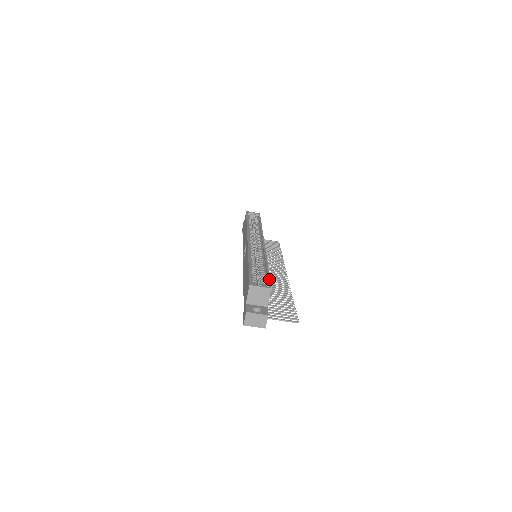
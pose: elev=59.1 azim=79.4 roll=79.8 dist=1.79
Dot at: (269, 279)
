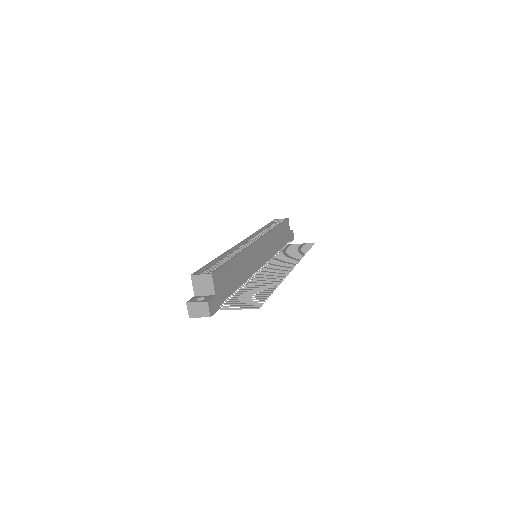
Dot at: (220, 267)
